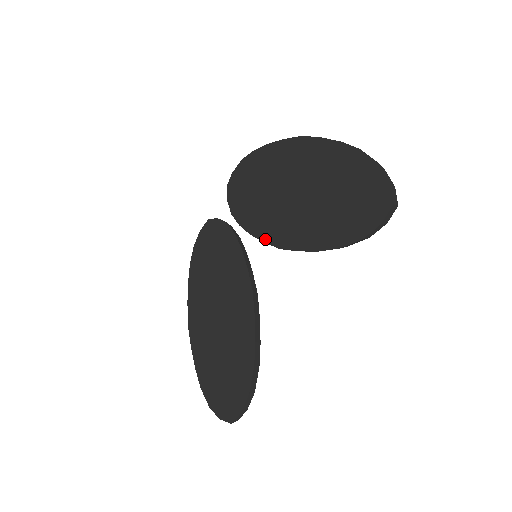
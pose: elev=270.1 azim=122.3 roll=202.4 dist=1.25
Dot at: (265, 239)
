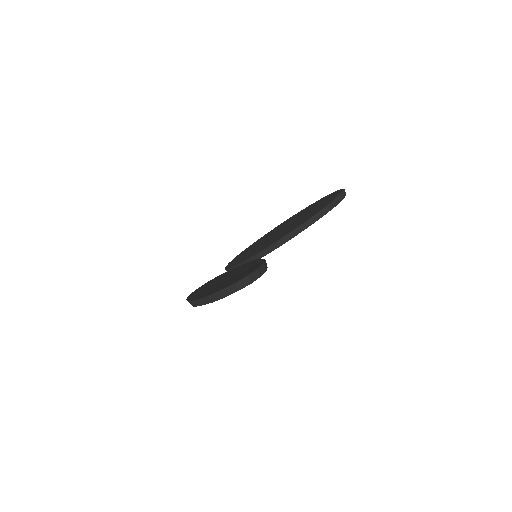
Dot at: (263, 249)
